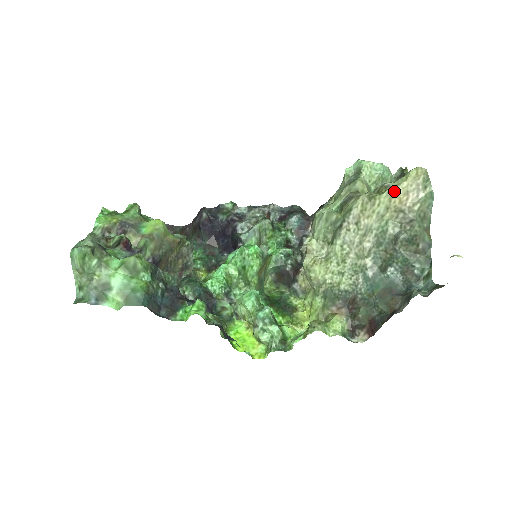
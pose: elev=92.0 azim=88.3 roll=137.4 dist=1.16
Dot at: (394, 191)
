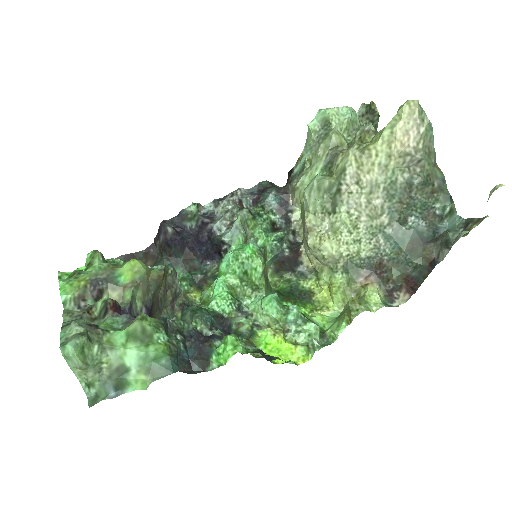
Dot at: (391, 135)
